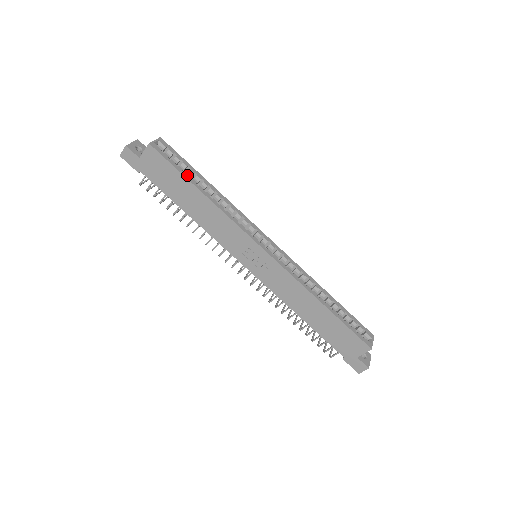
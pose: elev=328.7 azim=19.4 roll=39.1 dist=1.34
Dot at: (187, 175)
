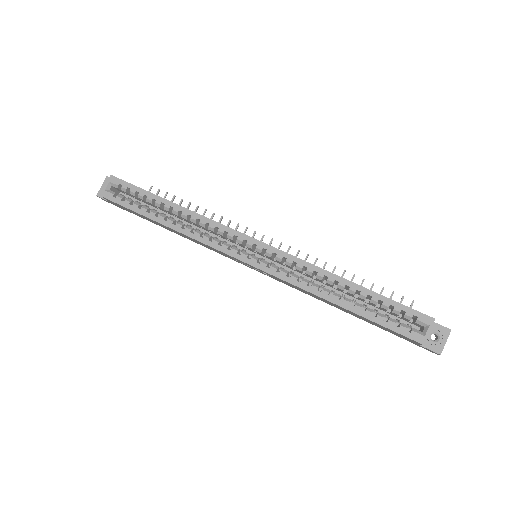
Dot at: (144, 211)
